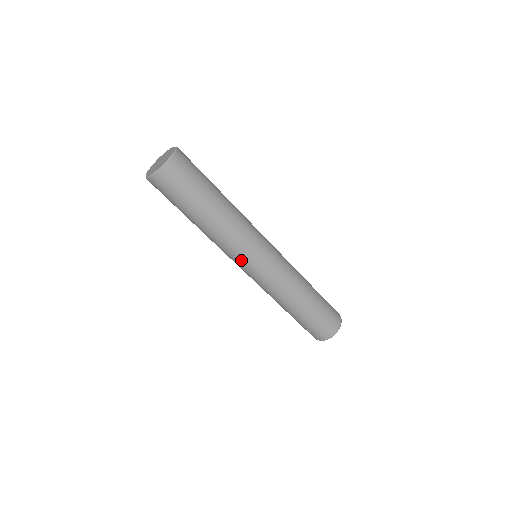
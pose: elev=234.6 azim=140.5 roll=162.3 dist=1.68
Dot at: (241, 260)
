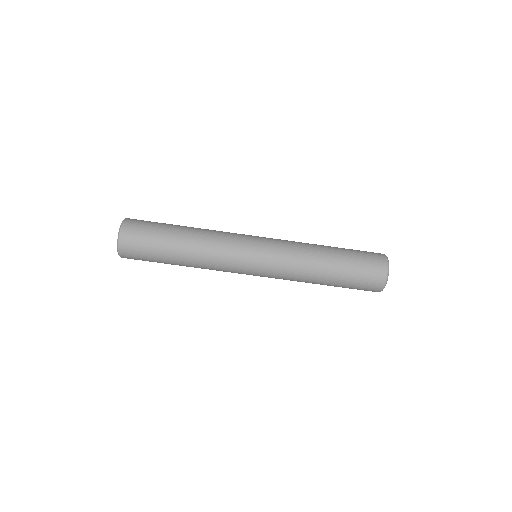
Dot at: (240, 260)
